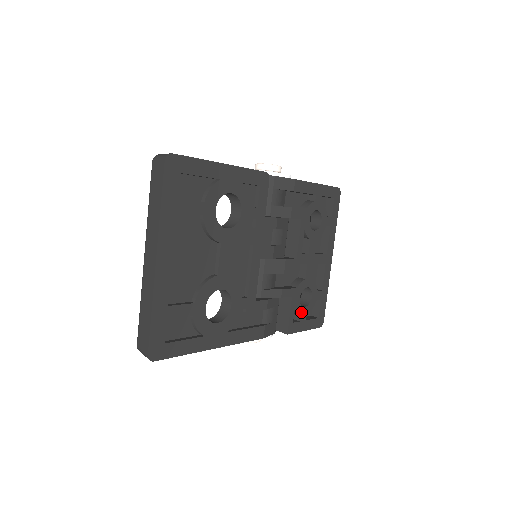
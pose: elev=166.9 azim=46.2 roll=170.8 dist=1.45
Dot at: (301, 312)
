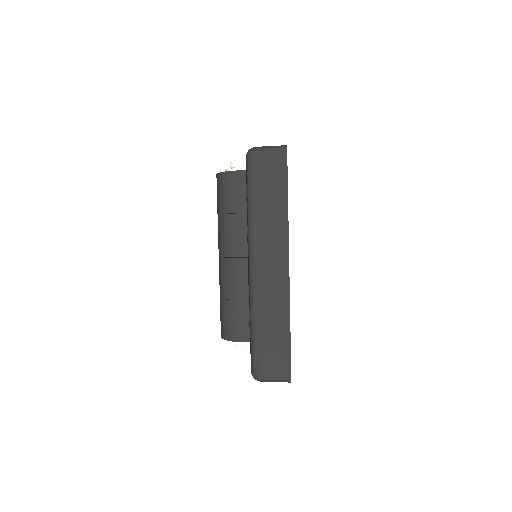
Dot at: occluded
